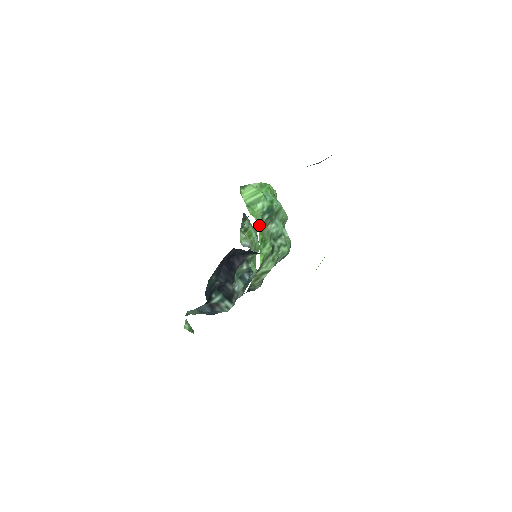
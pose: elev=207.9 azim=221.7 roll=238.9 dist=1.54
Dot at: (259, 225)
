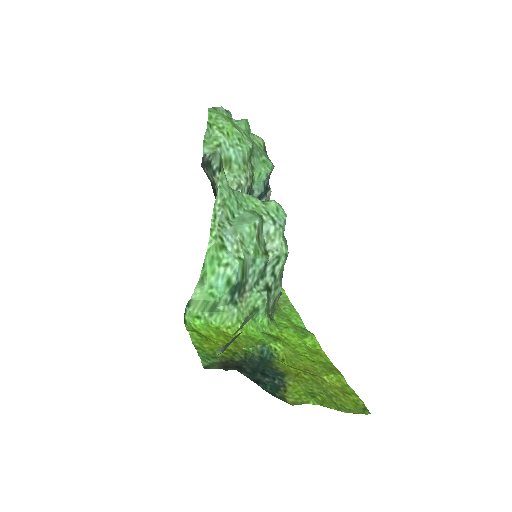
Dot at: (237, 322)
